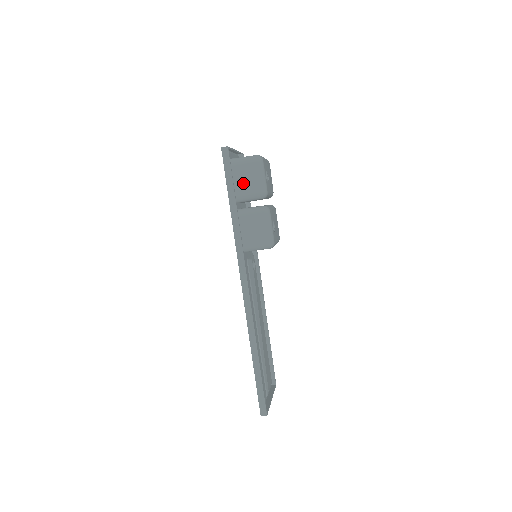
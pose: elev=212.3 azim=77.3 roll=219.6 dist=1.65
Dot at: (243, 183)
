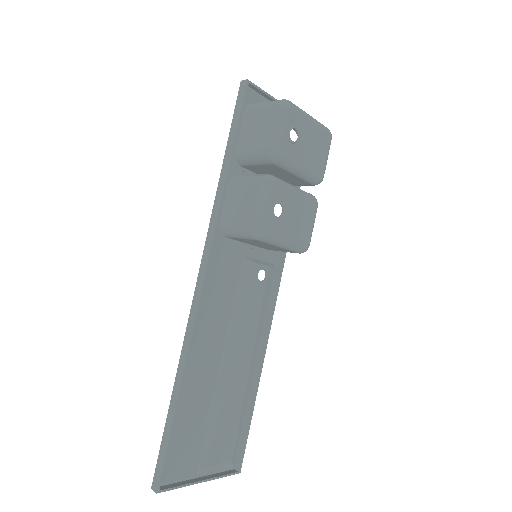
Dot at: (253, 135)
